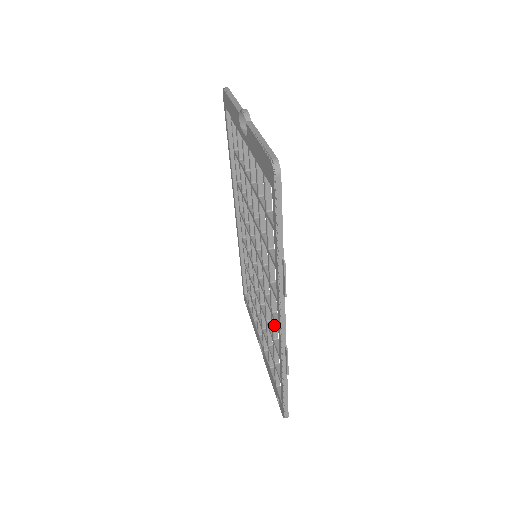
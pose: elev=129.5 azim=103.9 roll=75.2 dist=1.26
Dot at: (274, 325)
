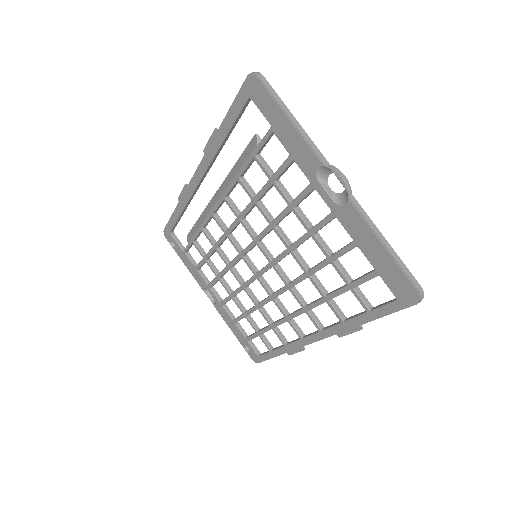
Dot at: occluded
